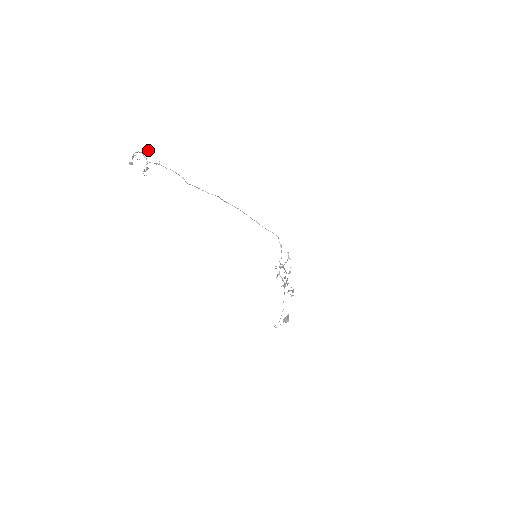
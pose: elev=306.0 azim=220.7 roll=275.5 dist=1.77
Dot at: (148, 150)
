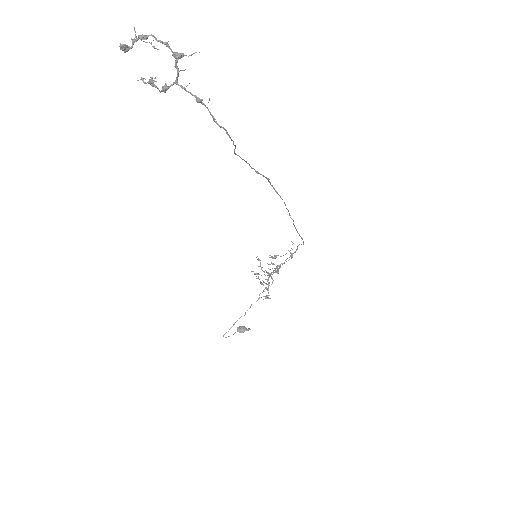
Dot at: occluded
